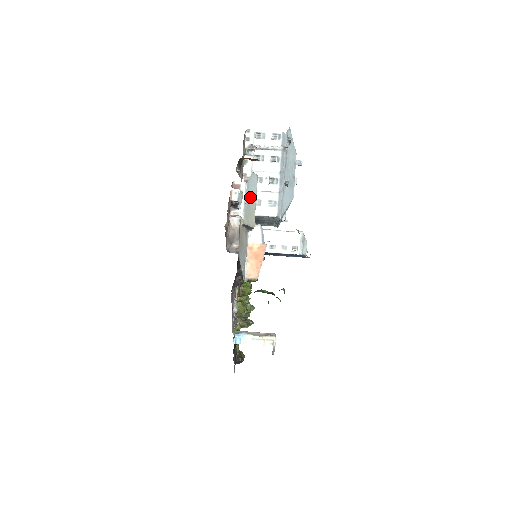
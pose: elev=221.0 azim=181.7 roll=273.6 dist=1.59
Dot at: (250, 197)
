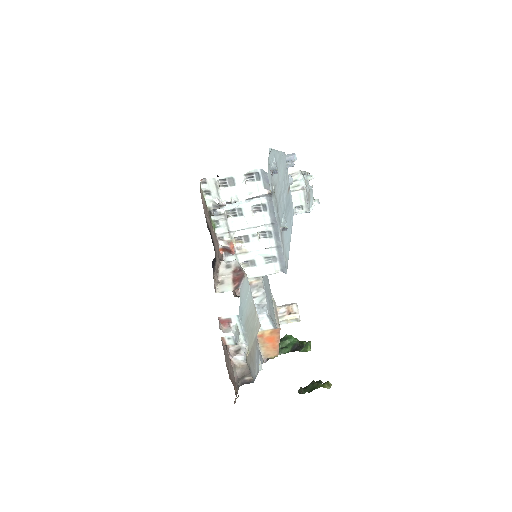
Dot at: (247, 315)
